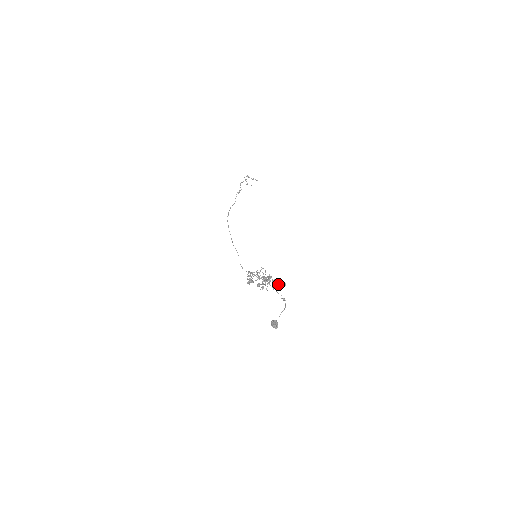
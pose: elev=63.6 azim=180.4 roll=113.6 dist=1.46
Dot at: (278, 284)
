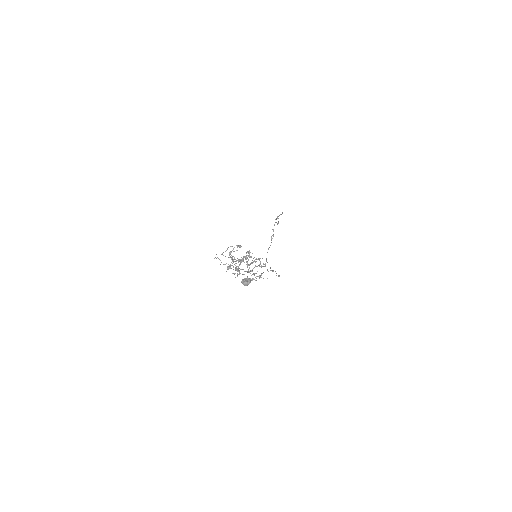
Dot at: (252, 253)
